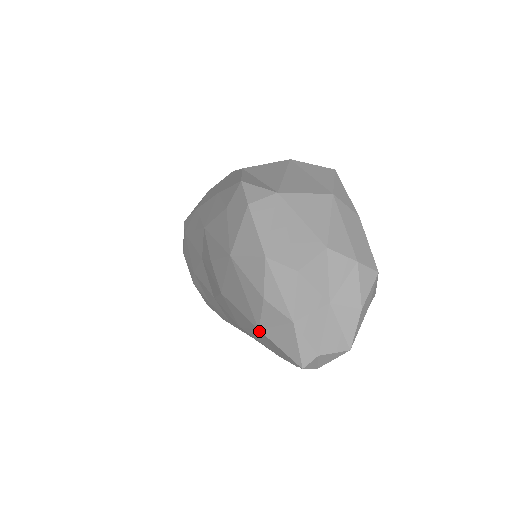
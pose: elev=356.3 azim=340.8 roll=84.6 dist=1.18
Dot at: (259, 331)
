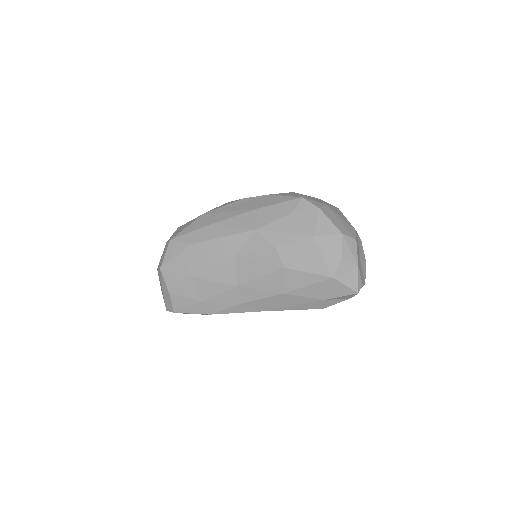
Dot at: (331, 279)
